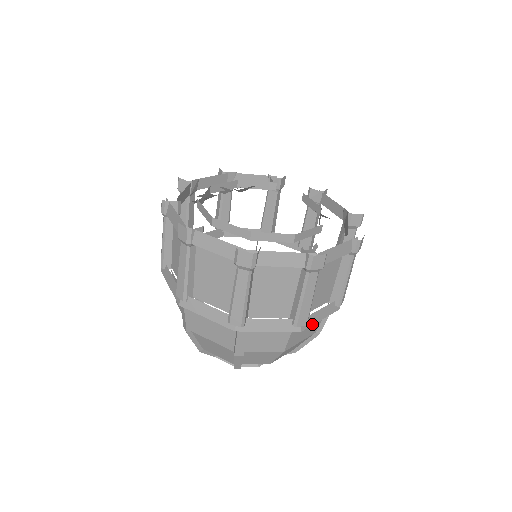
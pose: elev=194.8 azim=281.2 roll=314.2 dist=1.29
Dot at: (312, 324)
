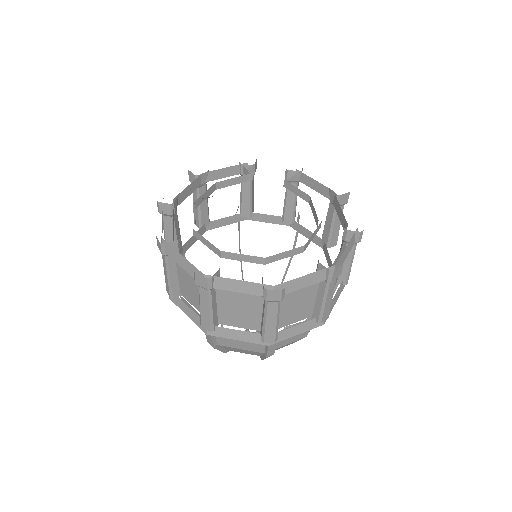
Dot at: (330, 312)
